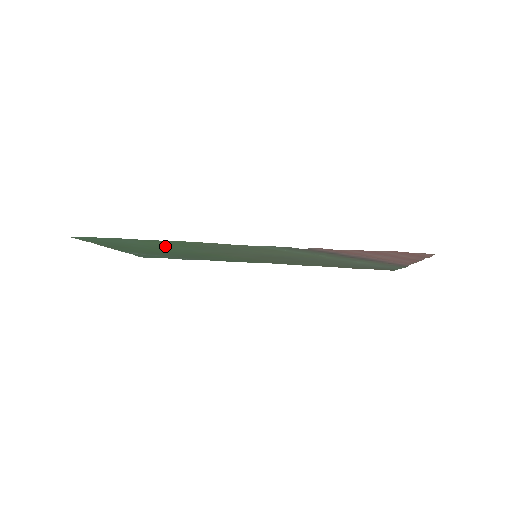
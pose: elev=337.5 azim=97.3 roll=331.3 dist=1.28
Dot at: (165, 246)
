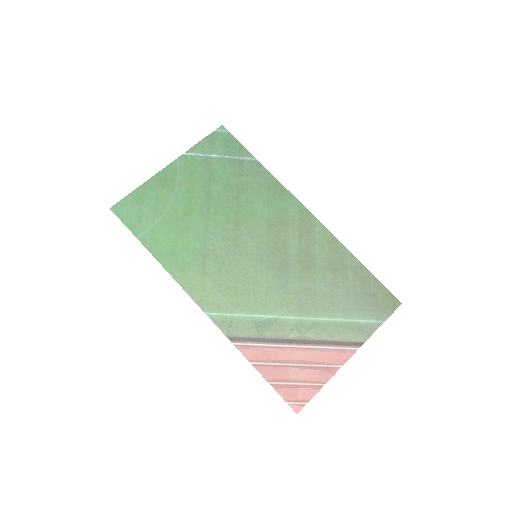
Dot at: (180, 228)
